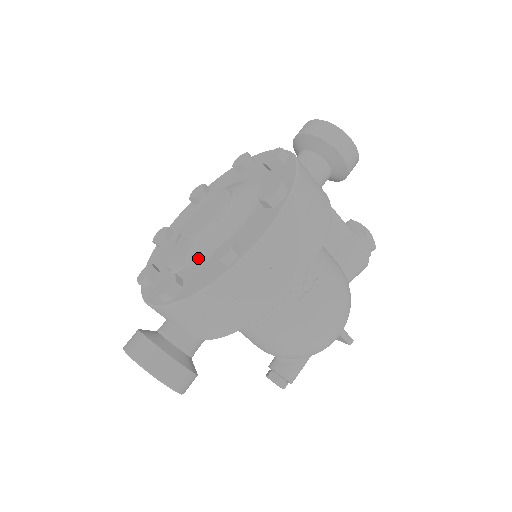
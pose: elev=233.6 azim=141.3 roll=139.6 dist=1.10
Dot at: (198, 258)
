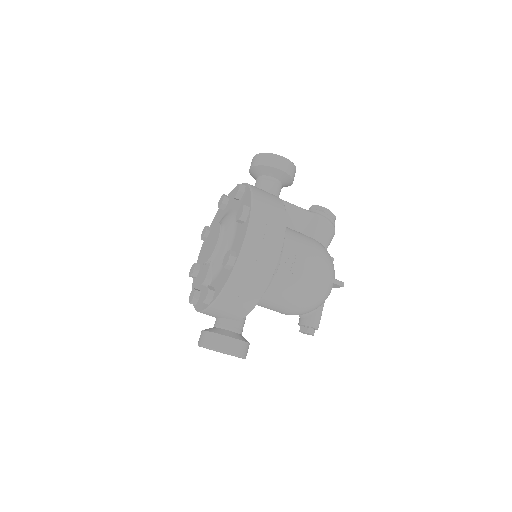
Dot at: (217, 271)
